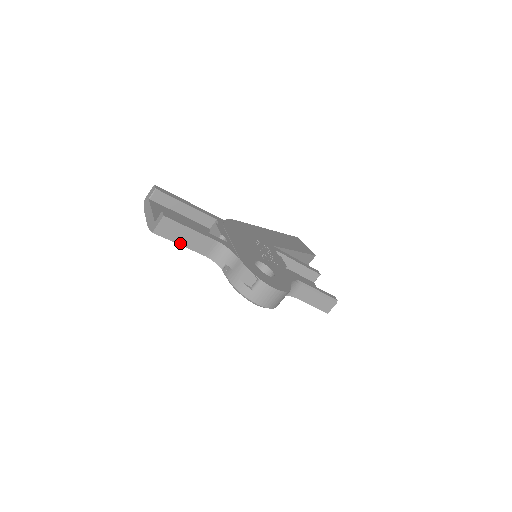
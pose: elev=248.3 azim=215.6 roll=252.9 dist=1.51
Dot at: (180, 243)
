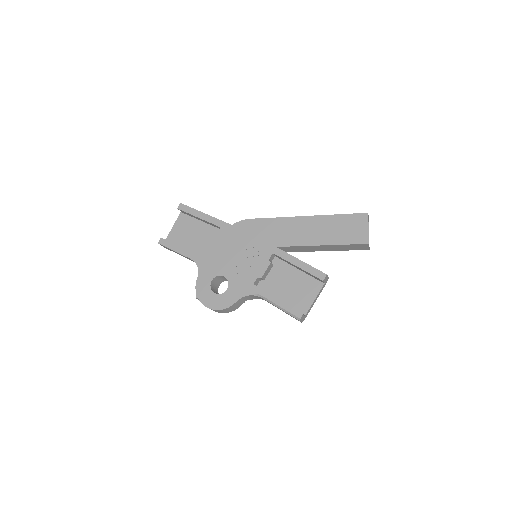
Dot at: (179, 254)
